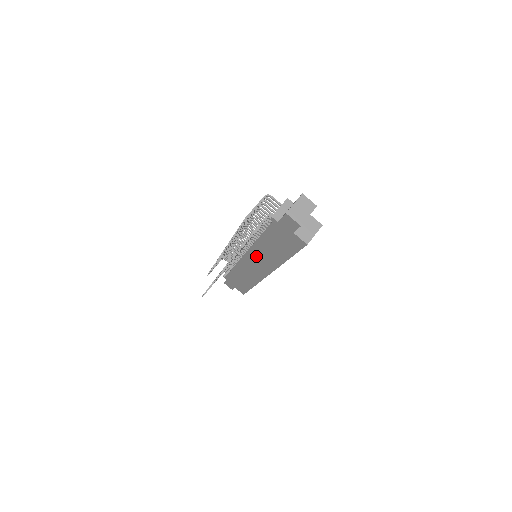
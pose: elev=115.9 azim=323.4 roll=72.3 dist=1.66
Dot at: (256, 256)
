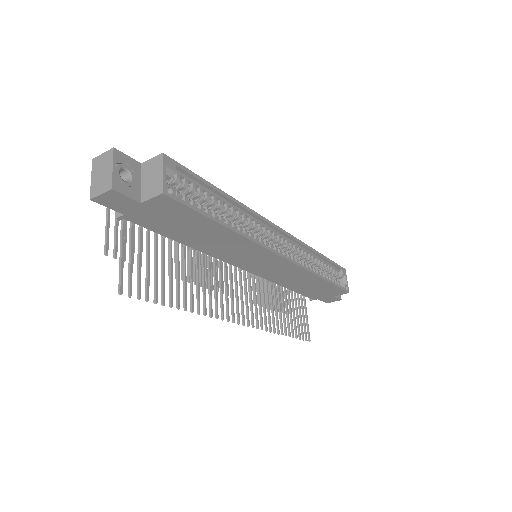
Dot at: (238, 259)
